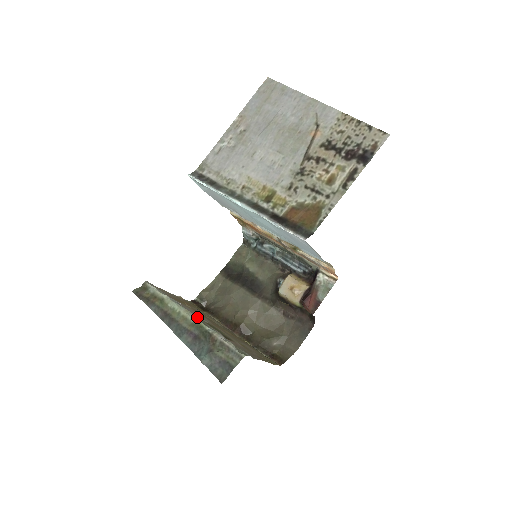
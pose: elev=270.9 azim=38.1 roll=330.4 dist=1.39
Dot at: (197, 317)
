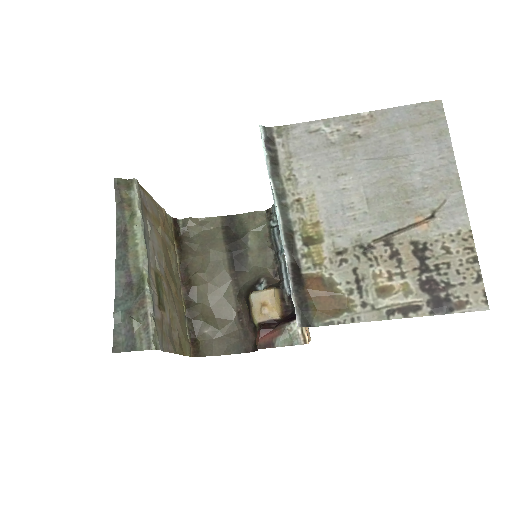
Dot at: (151, 261)
